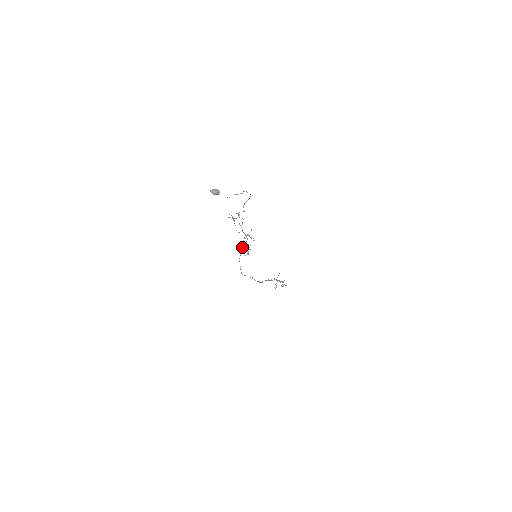
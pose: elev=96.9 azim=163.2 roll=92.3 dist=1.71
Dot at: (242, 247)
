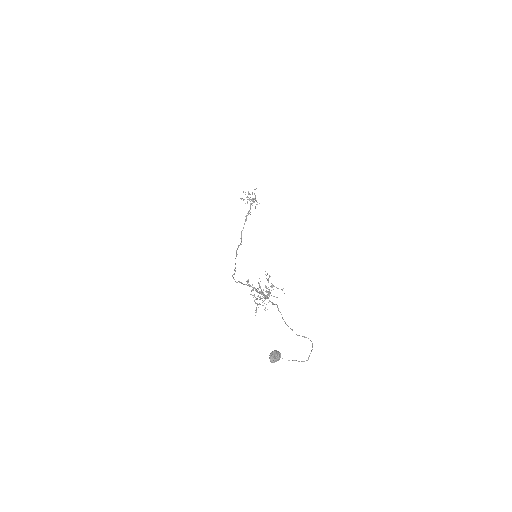
Dot at: (253, 290)
